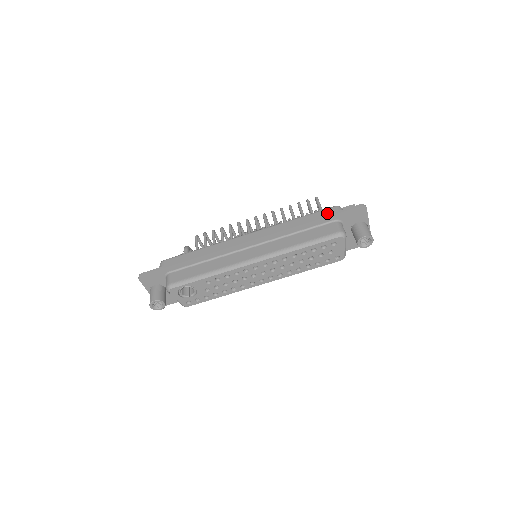
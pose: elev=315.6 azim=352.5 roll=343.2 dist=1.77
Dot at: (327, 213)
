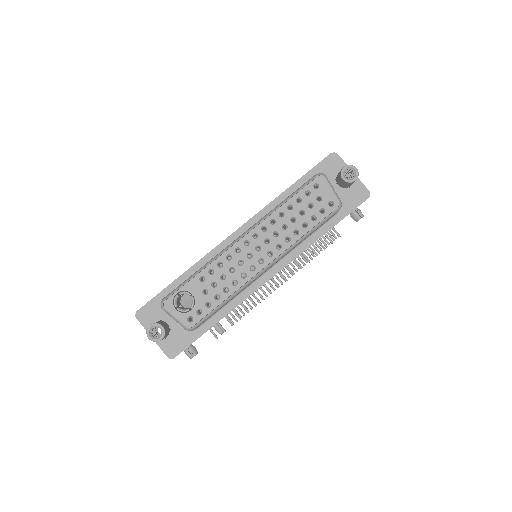
Dot at: occluded
